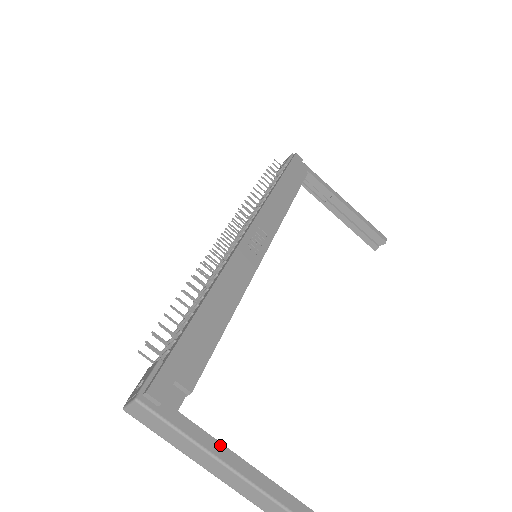
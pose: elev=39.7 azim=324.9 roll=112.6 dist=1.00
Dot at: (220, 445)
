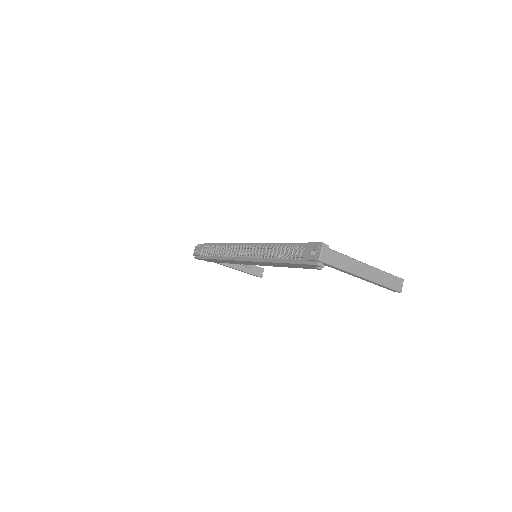
Dot at: occluded
